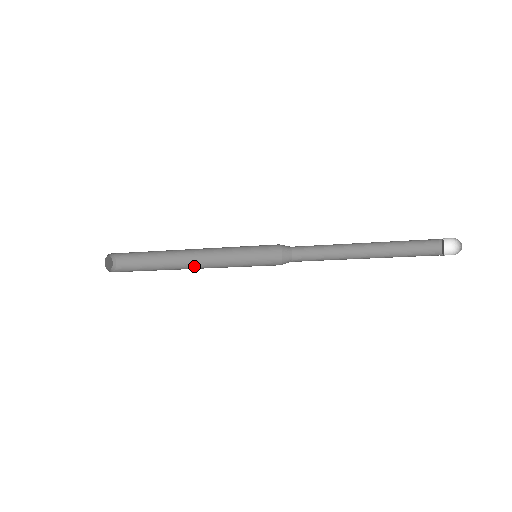
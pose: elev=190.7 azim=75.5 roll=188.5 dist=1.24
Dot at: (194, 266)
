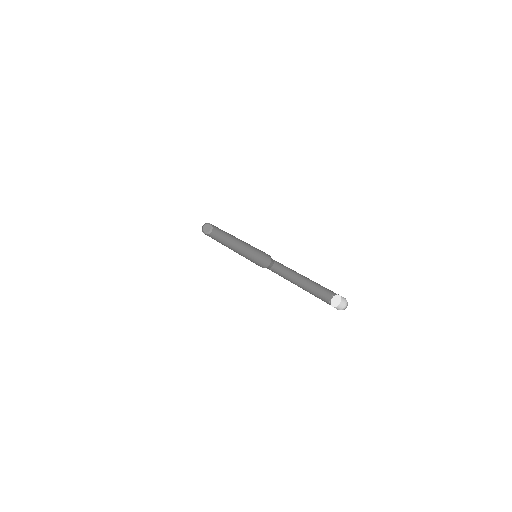
Dot at: (238, 242)
